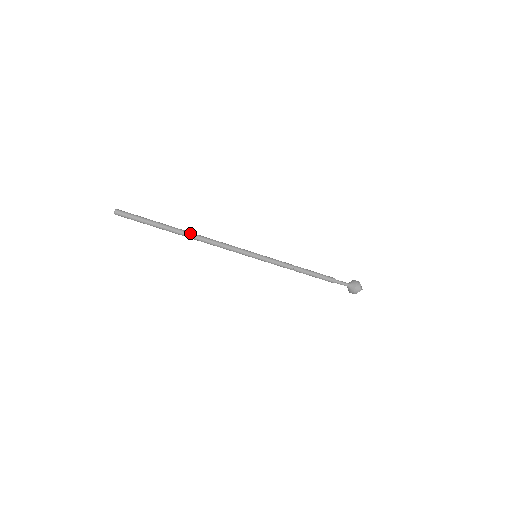
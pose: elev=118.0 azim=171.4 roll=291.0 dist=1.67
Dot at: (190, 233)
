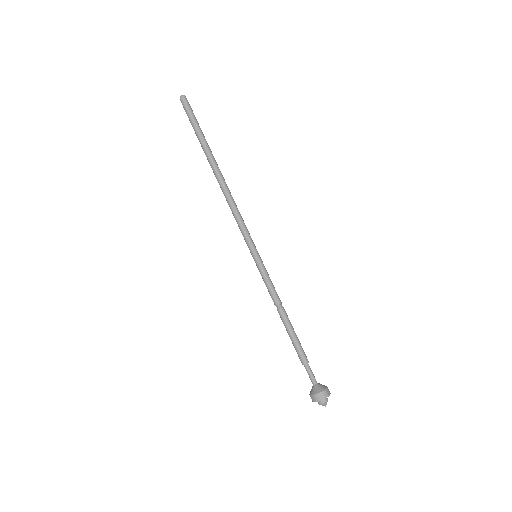
Dot at: (219, 174)
